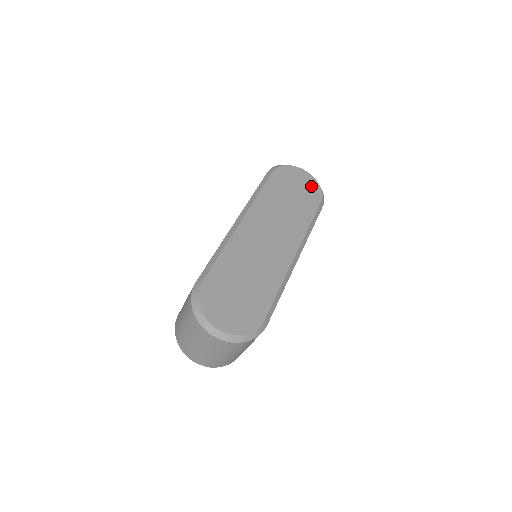
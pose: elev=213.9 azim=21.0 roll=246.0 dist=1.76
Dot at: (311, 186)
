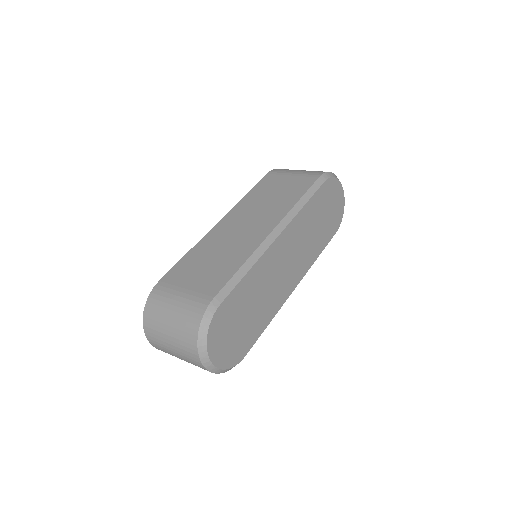
Dot at: (338, 212)
